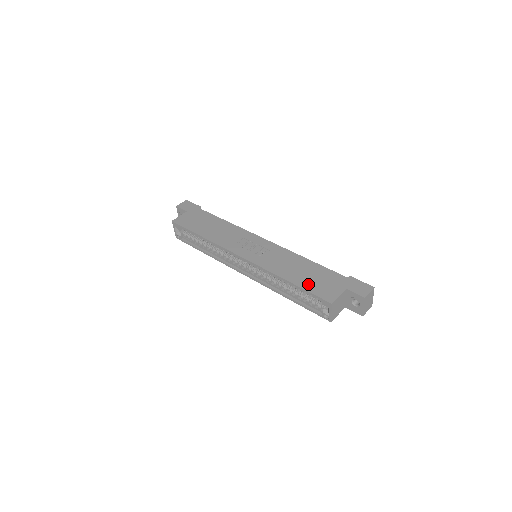
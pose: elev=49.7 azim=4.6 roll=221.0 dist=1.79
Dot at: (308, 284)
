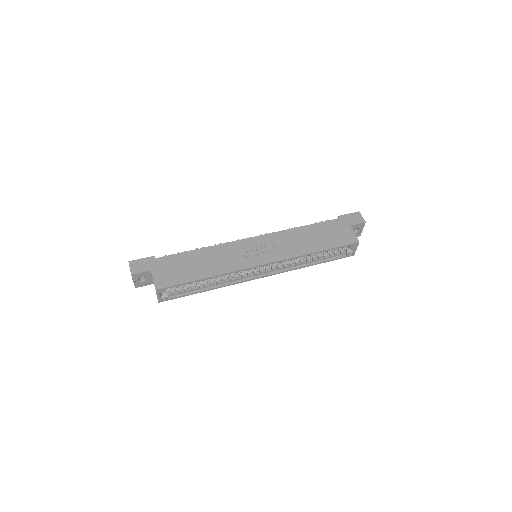
Dot at: (330, 242)
